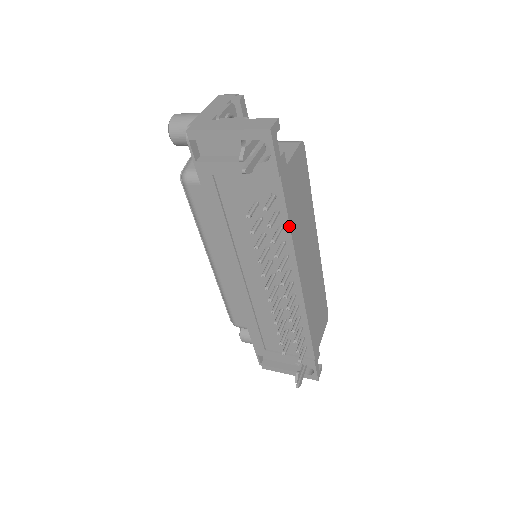
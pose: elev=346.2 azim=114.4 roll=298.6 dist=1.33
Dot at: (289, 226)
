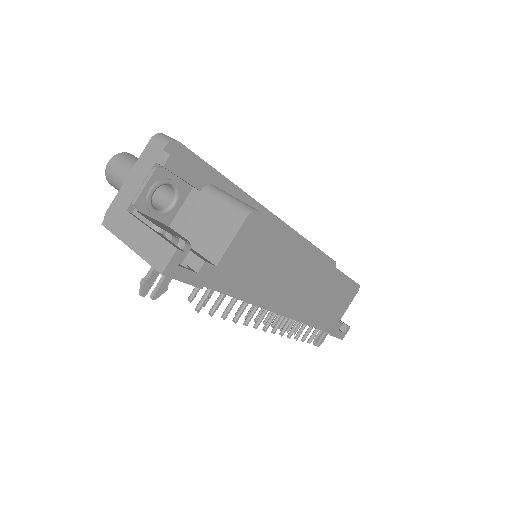
Dot at: (242, 300)
